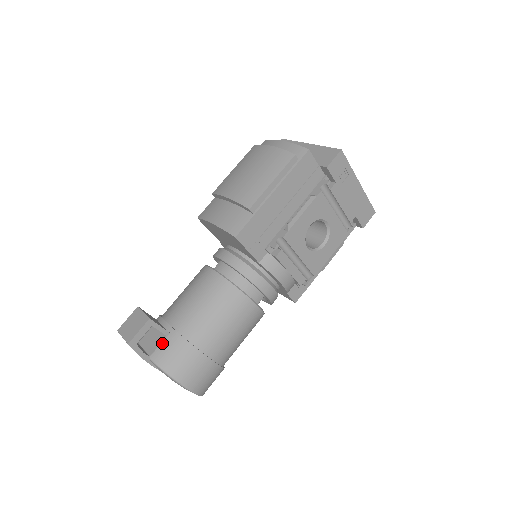
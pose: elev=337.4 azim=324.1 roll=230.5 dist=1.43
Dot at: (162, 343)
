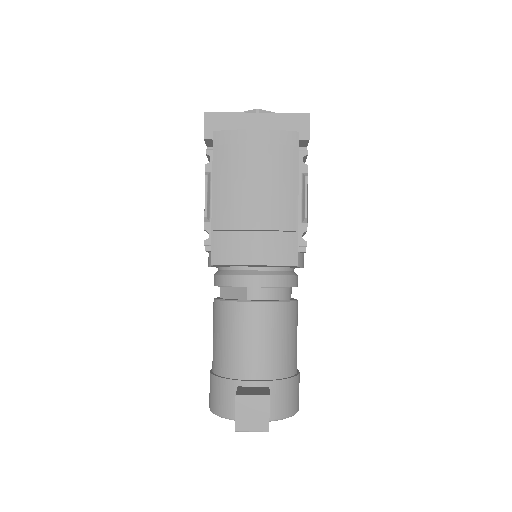
Dot at: (270, 400)
